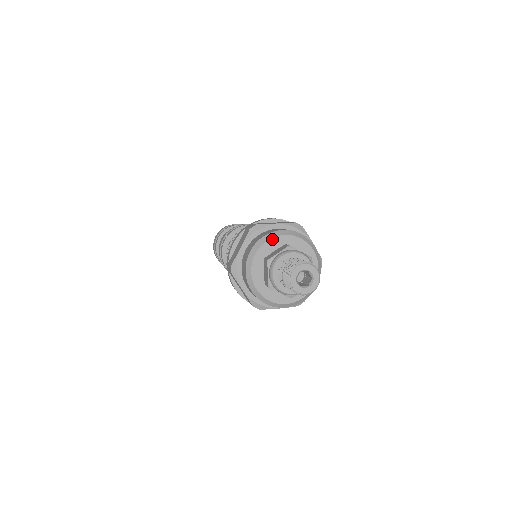
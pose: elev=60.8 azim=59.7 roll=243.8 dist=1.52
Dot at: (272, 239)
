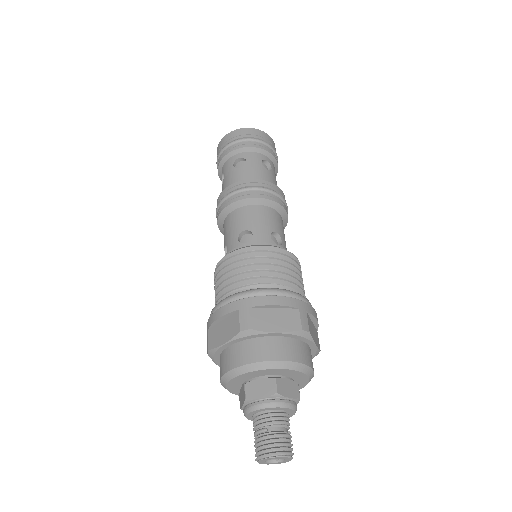
Dot at: (261, 370)
